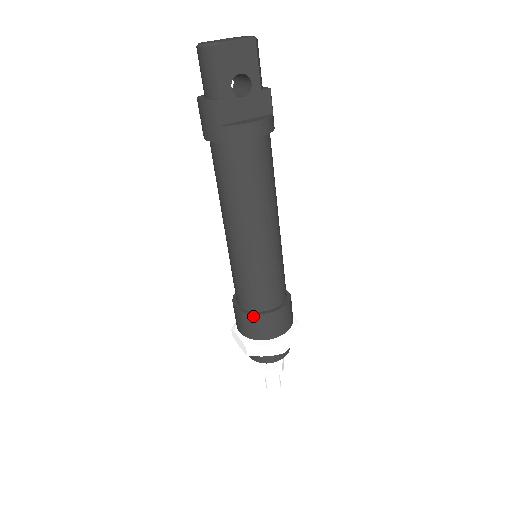
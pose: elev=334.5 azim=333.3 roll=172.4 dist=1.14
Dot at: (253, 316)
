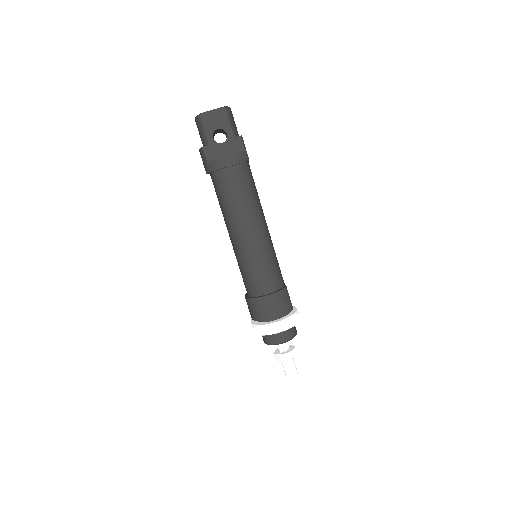
Dot at: (253, 300)
